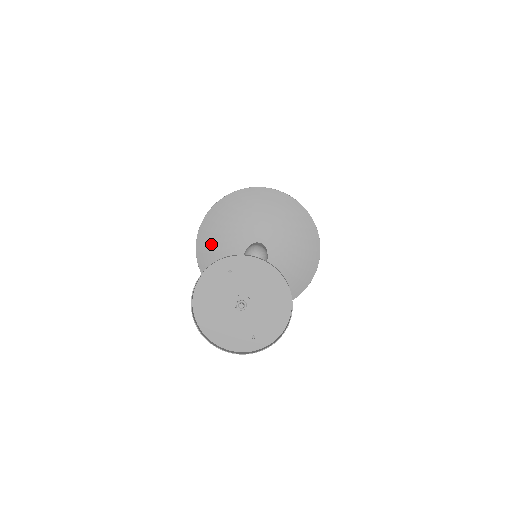
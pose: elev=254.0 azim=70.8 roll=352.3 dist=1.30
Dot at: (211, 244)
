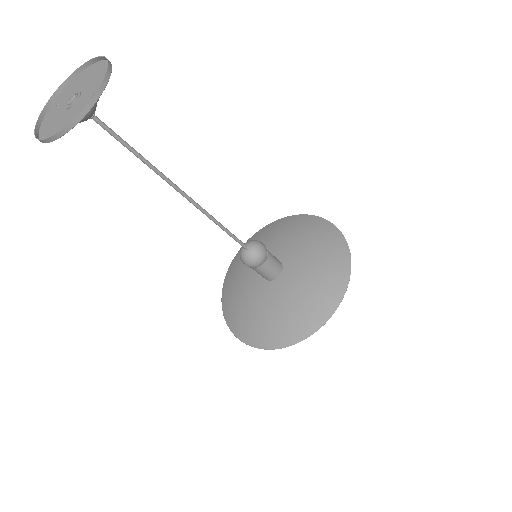
Dot at: (239, 314)
